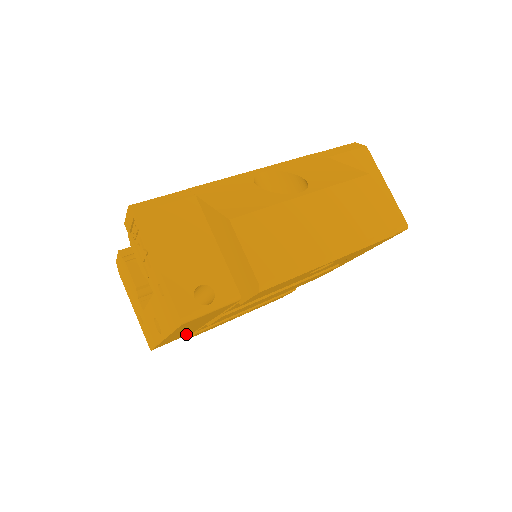
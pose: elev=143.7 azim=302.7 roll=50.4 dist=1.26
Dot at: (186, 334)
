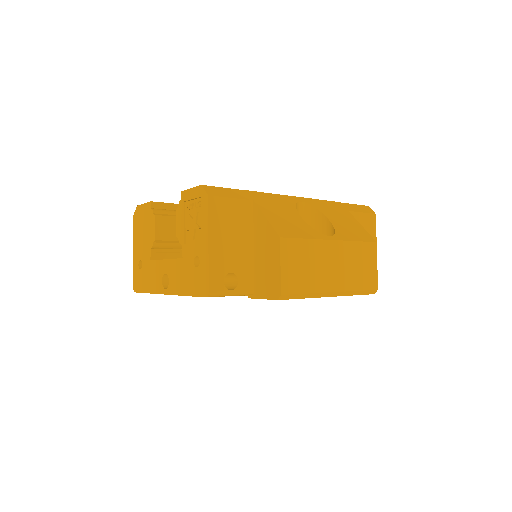
Dot at: occluded
